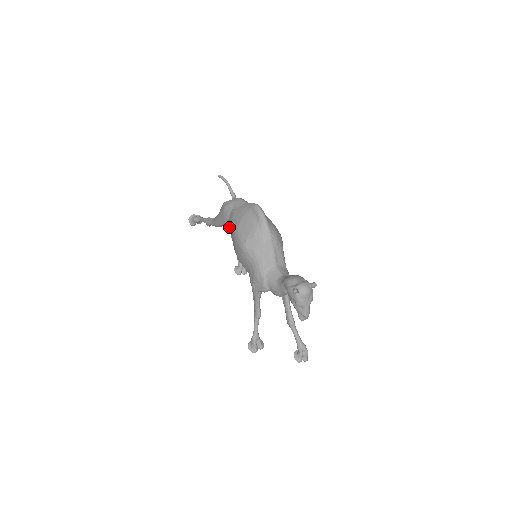
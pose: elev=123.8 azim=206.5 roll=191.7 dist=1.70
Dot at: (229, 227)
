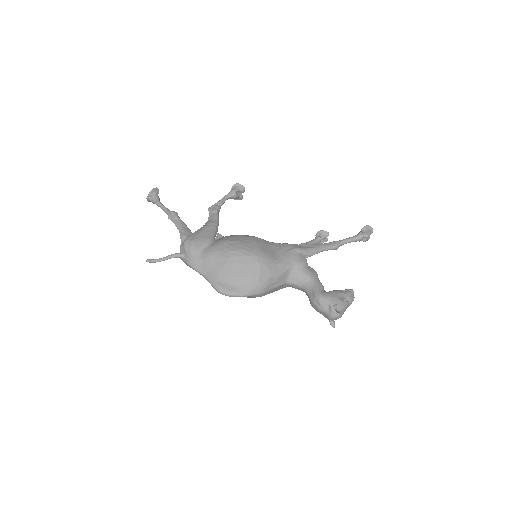
Dot at: occluded
